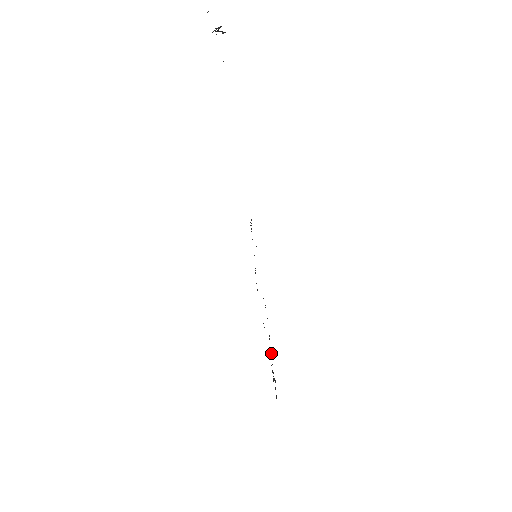
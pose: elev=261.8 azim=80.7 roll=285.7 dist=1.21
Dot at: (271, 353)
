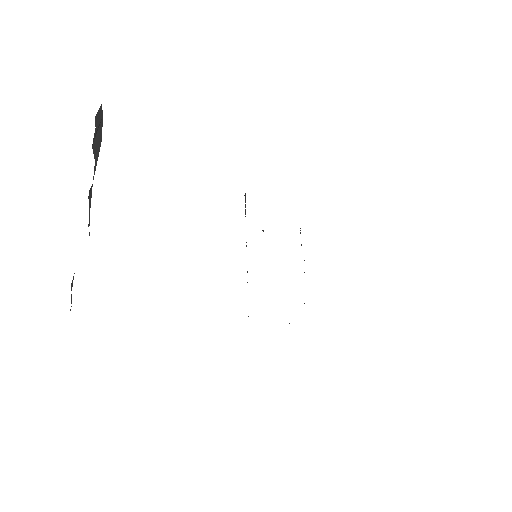
Dot at: occluded
